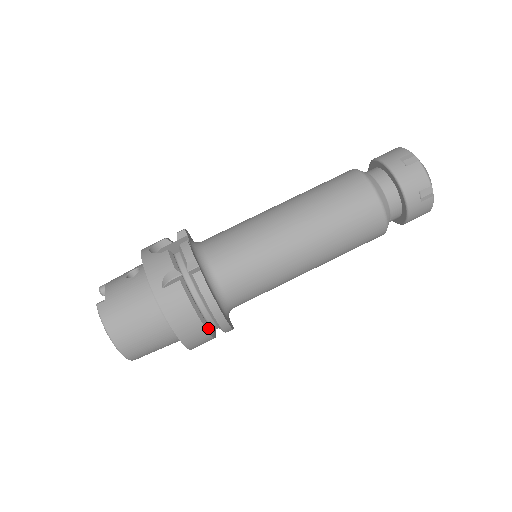
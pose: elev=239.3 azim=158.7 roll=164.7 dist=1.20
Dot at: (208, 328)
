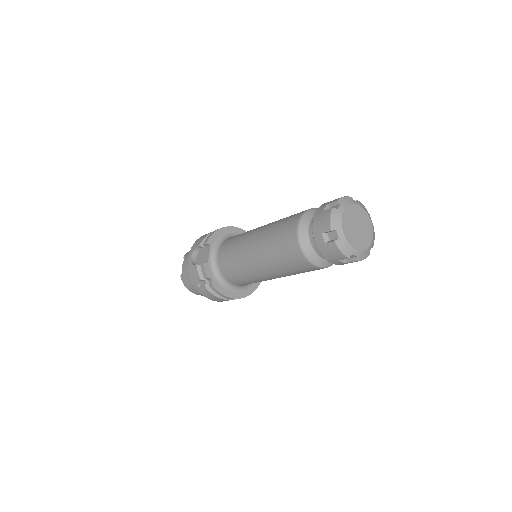
Dot at: occluded
